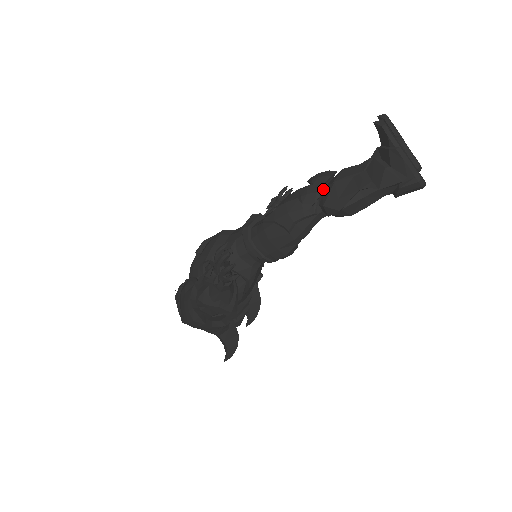
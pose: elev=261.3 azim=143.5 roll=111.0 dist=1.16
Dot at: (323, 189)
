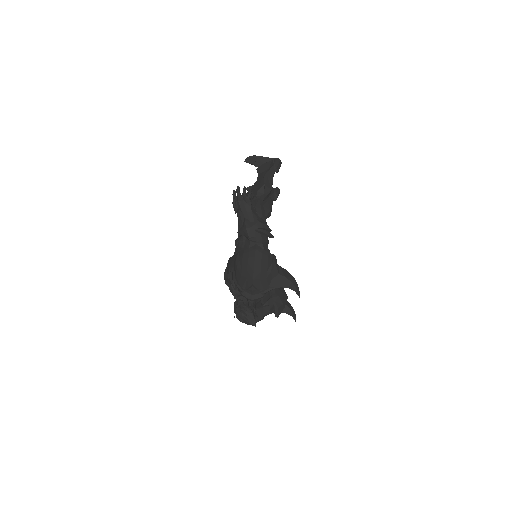
Dot at: (251, 190)
